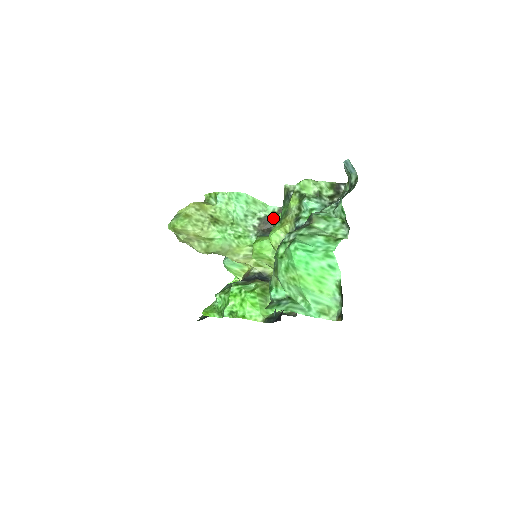
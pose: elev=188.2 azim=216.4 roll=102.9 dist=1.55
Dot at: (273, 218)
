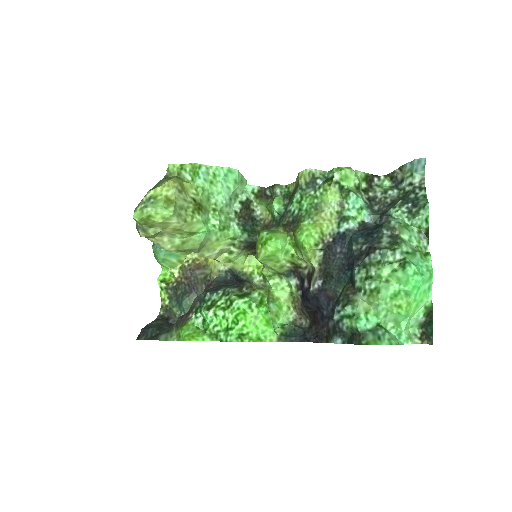
Dot at: (254, 201)
